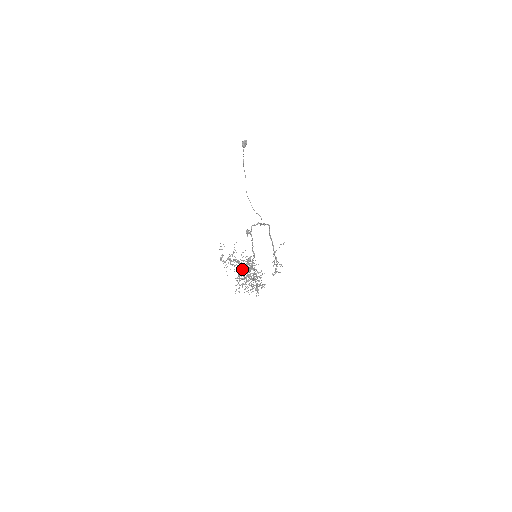
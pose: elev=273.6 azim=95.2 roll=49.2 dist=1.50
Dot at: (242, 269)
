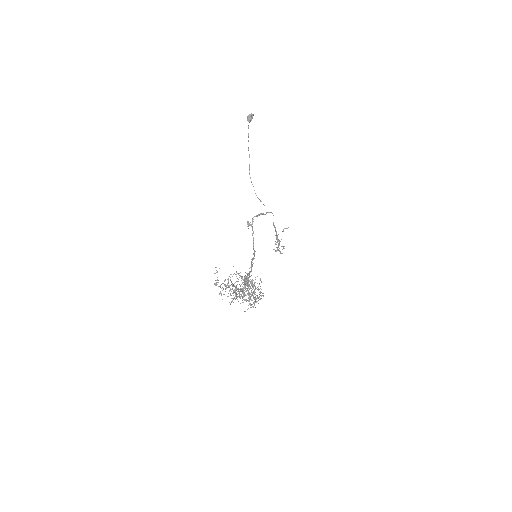
Dot at: occluded
